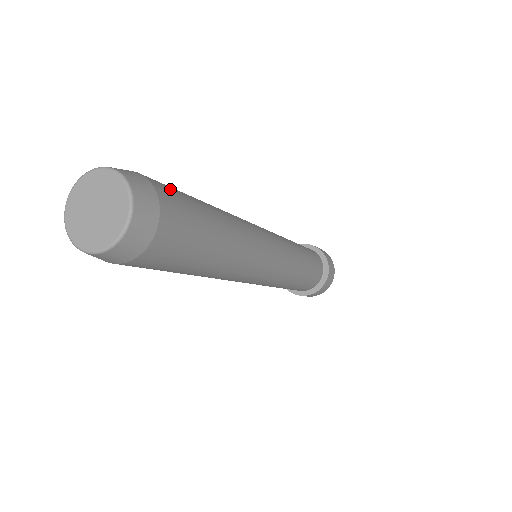
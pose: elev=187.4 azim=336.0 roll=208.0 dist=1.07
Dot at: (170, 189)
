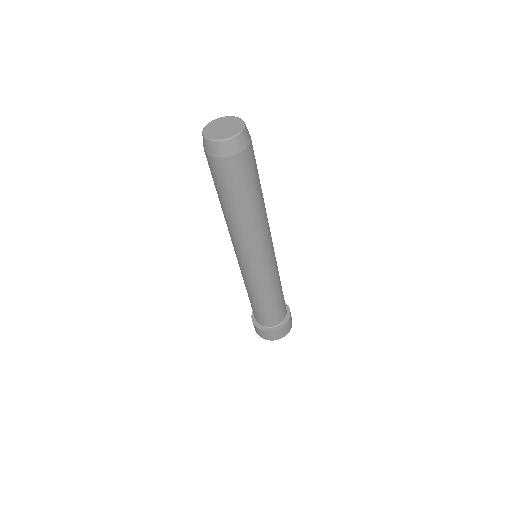
Dot at: occluded
